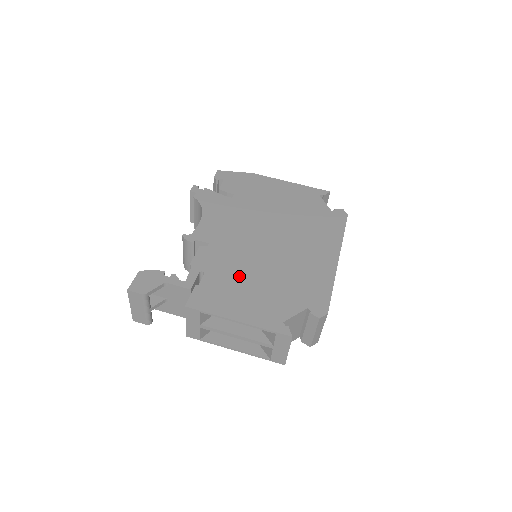
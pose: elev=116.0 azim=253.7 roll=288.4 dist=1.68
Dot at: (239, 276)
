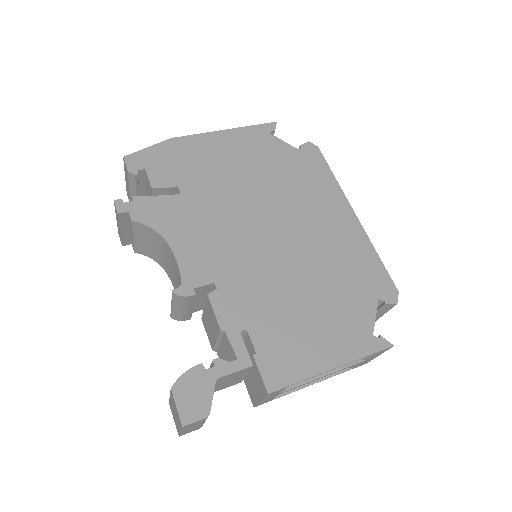
Dot at: (286, 307)
